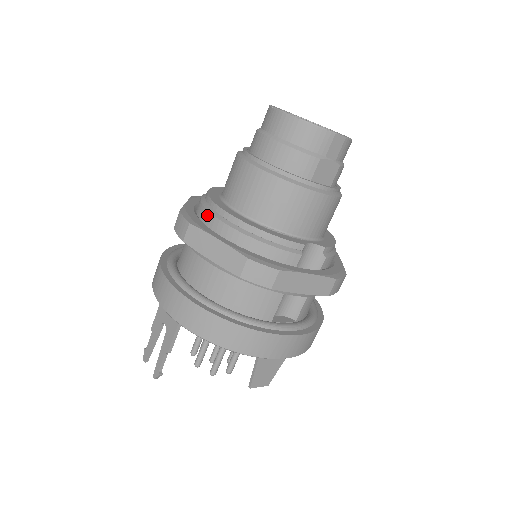
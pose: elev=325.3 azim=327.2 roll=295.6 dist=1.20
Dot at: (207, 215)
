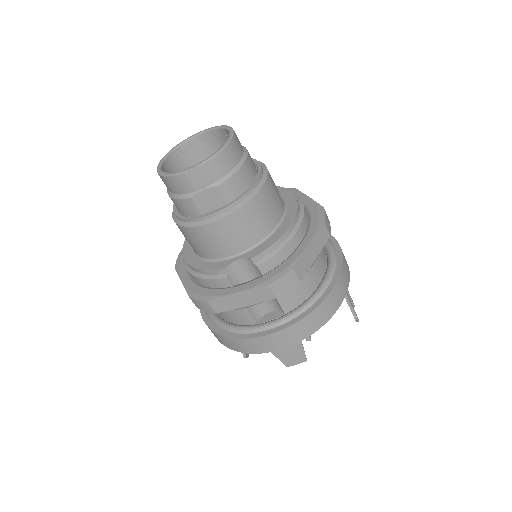
Dot at: occluded
